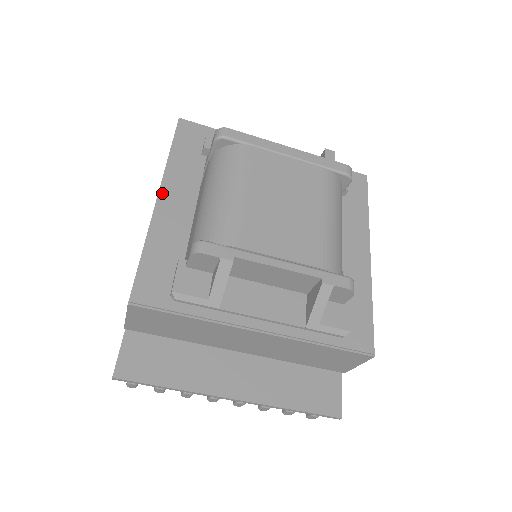
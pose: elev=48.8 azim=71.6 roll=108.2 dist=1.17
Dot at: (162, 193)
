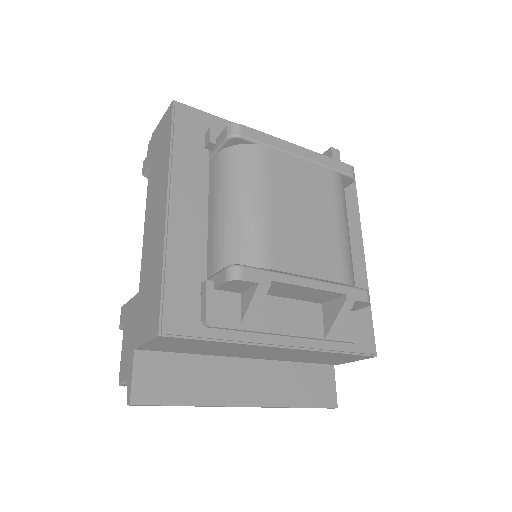
Dot at: (172, 198)
